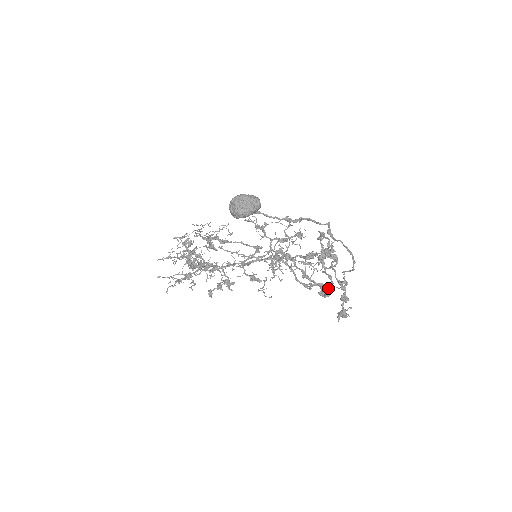
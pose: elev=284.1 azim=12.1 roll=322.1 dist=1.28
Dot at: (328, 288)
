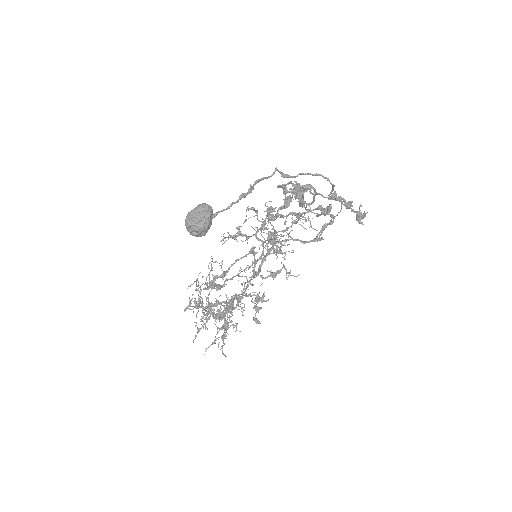
Dot at: (333, 222)
